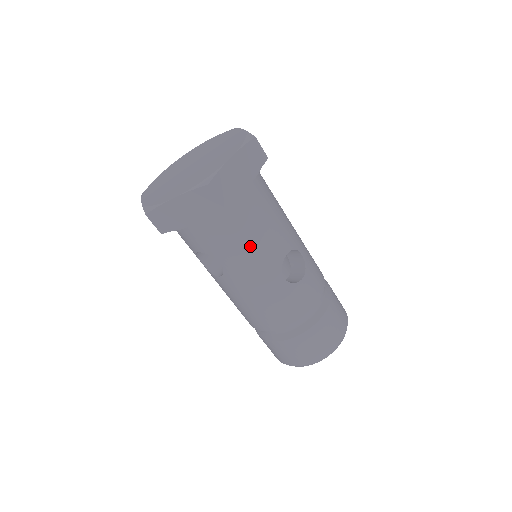
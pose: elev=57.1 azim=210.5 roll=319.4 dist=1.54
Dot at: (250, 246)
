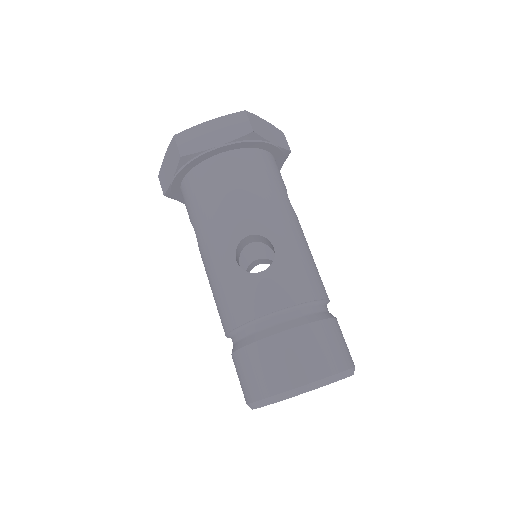
Dot at: (211, 213)
